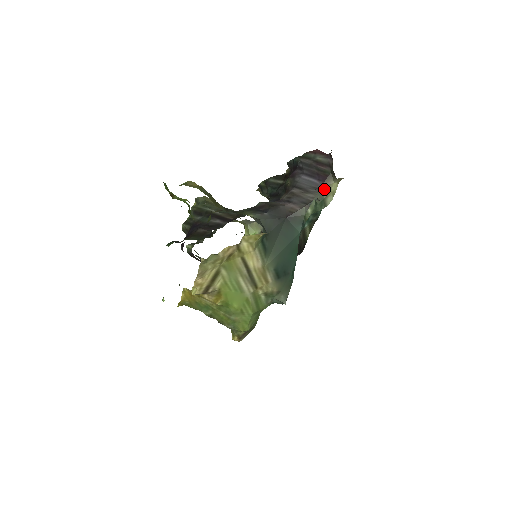
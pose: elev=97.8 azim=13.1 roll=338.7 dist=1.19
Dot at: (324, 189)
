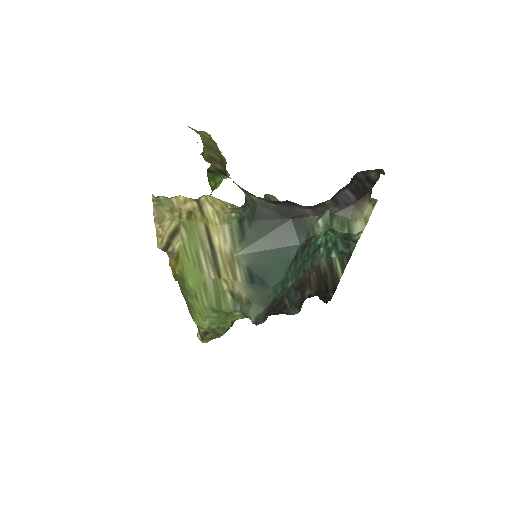
Dot at: (356, 209)
